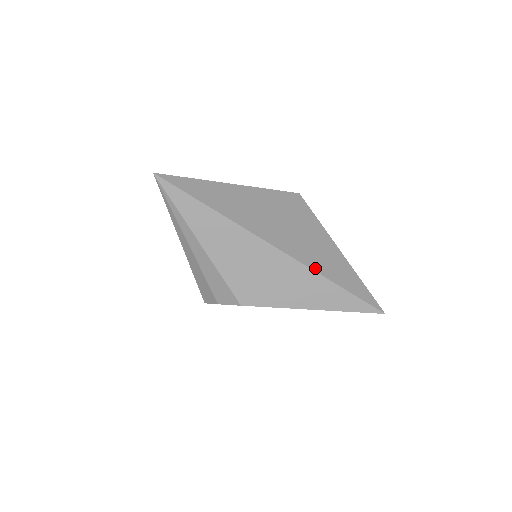
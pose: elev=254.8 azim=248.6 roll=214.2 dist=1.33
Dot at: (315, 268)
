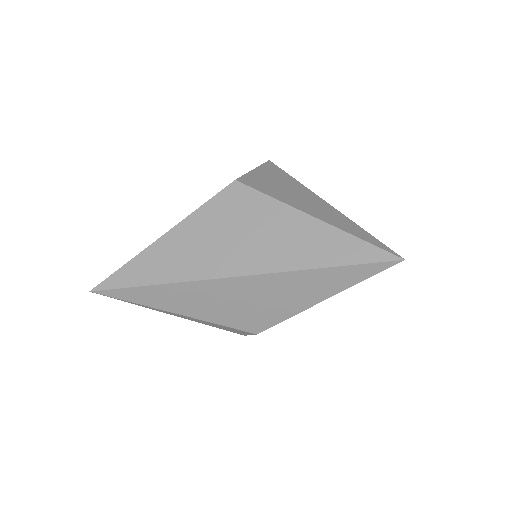
Dot at: (288, 267)
